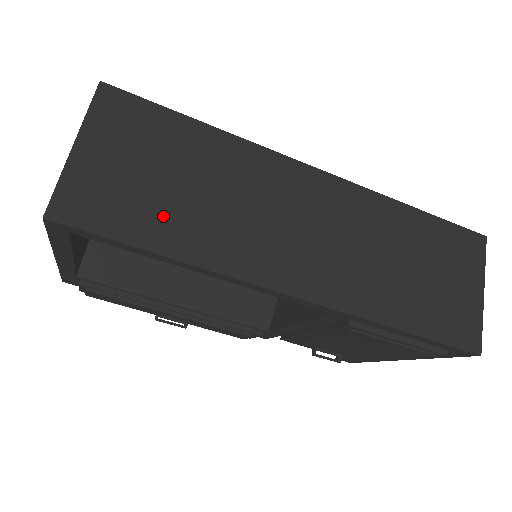
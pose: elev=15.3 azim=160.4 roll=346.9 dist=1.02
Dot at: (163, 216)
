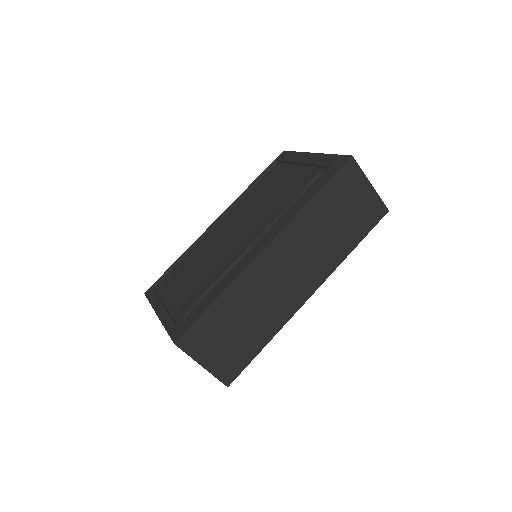
Dot at: (250, 339)
